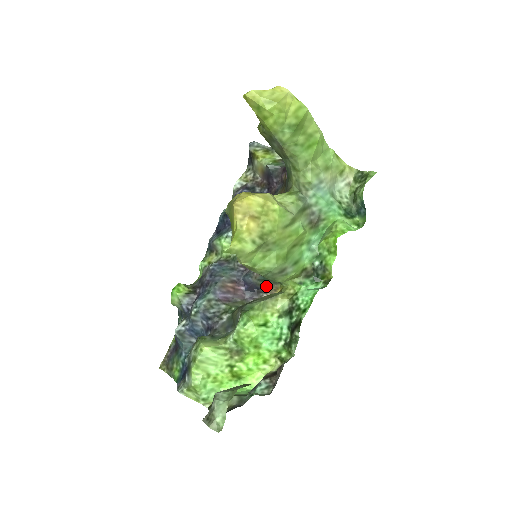
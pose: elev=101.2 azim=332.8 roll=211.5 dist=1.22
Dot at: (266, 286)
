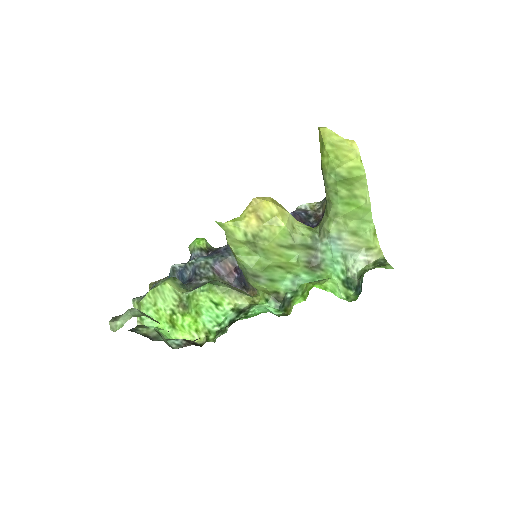
Dot at: (251, 287)
